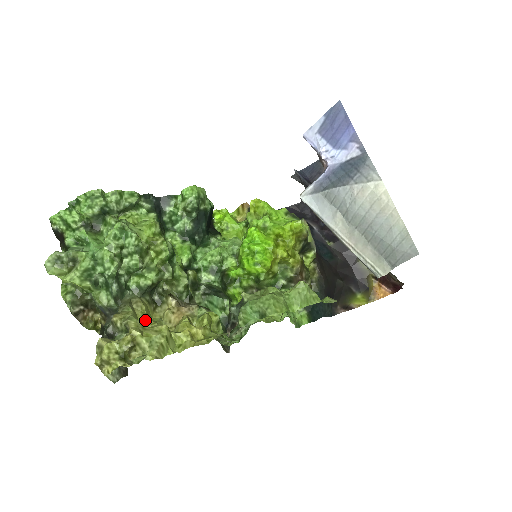
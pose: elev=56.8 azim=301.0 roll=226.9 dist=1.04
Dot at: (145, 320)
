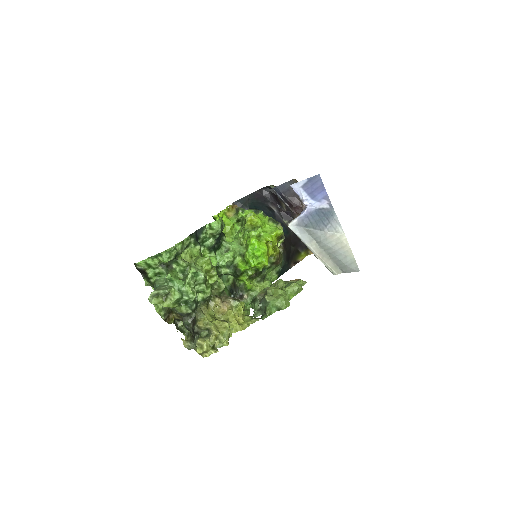
Dot at: (214, 321)
